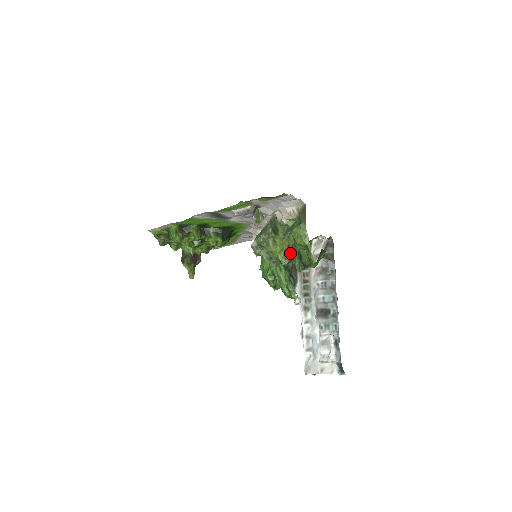
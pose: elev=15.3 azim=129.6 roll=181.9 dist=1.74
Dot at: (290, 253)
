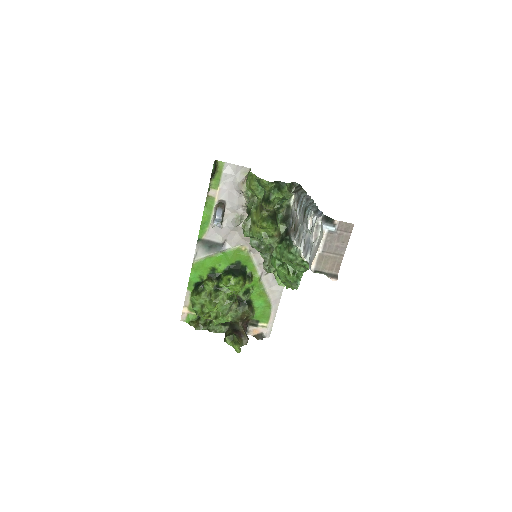
Dot at: (264, 213)
